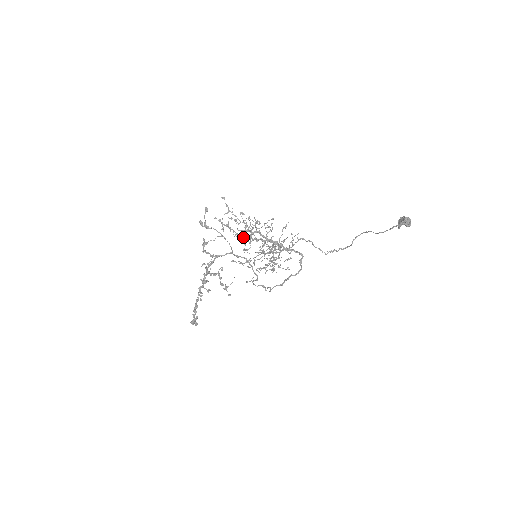
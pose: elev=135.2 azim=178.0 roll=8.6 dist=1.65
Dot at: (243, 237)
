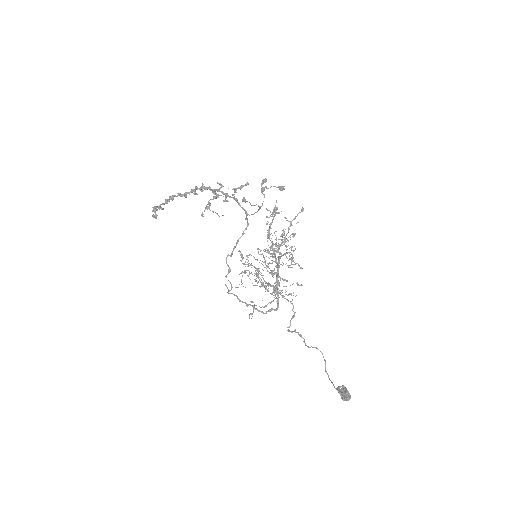
Dot at: occluded
